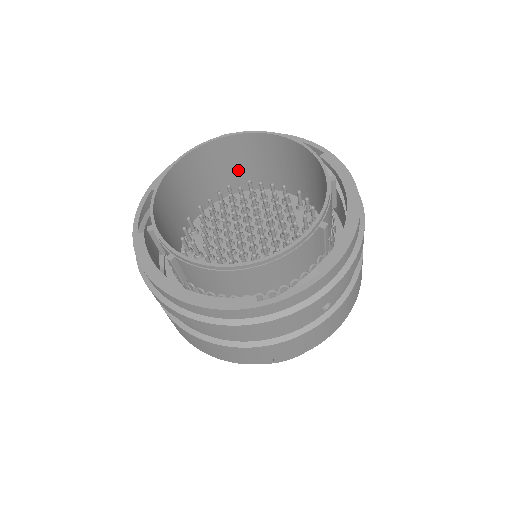
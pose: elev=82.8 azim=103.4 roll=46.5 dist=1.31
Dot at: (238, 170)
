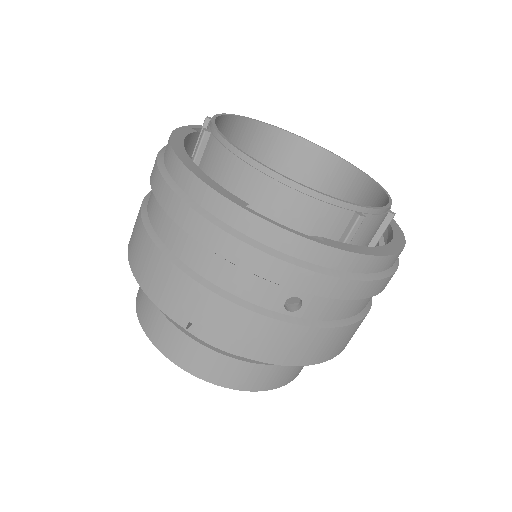
Dot at: occluded
